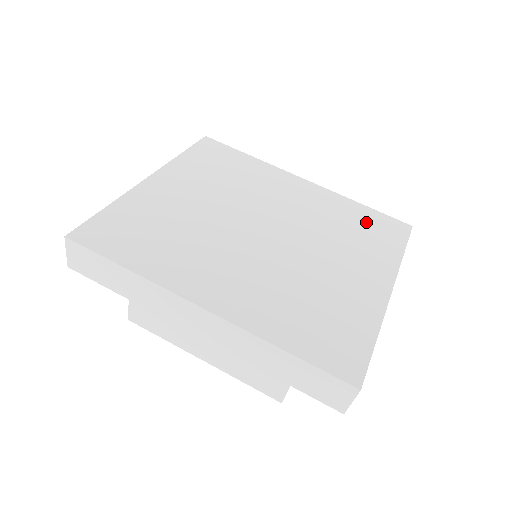
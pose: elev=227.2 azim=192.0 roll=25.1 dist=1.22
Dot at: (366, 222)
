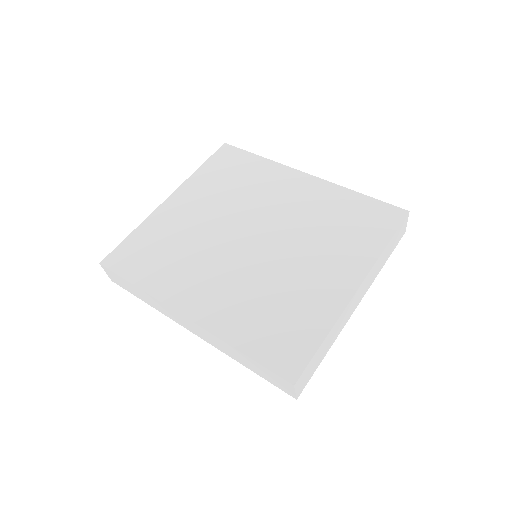
Dot at: (357, 214)
